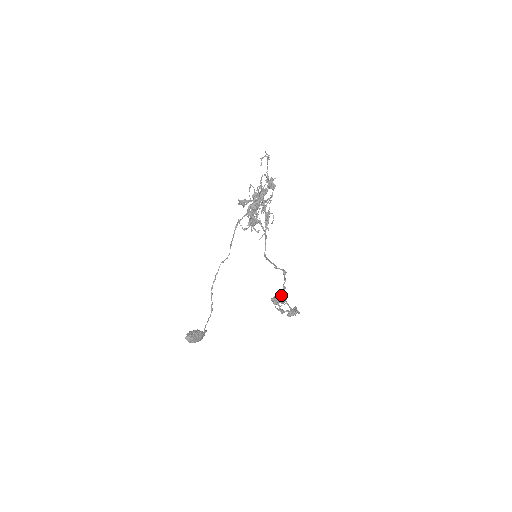
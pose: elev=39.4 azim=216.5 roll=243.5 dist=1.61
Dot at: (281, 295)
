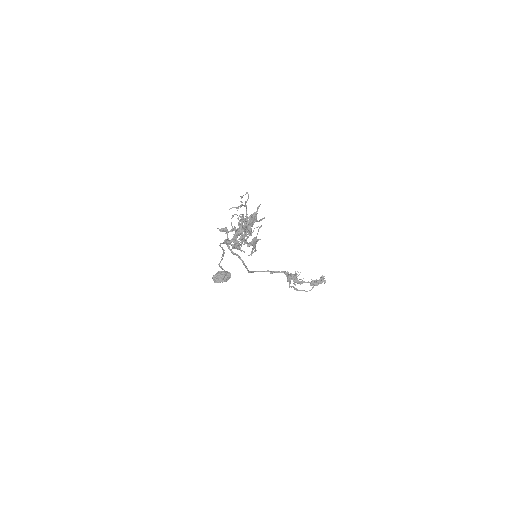
Dot at: (295, 277)
